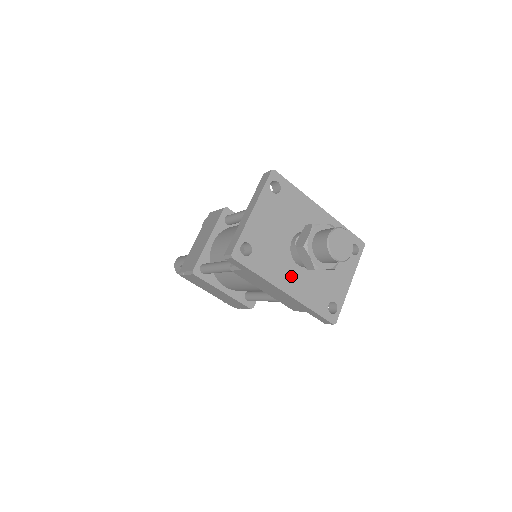
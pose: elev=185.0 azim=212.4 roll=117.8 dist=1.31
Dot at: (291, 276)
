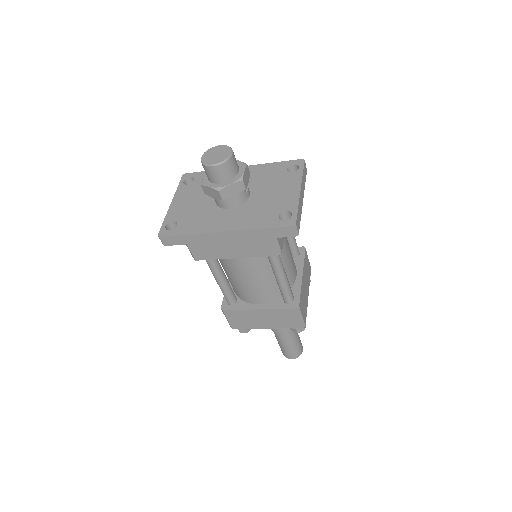
Dot at: (224, 219)
